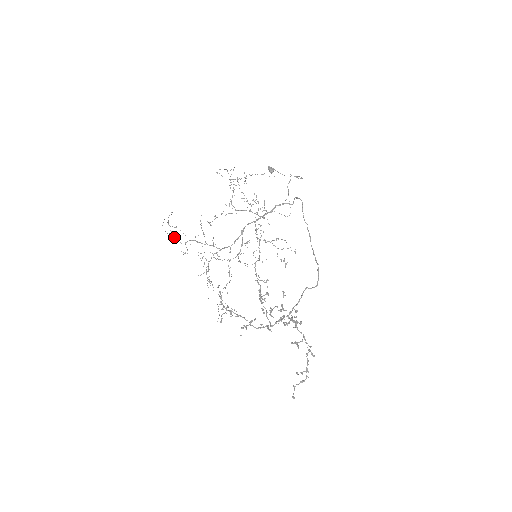
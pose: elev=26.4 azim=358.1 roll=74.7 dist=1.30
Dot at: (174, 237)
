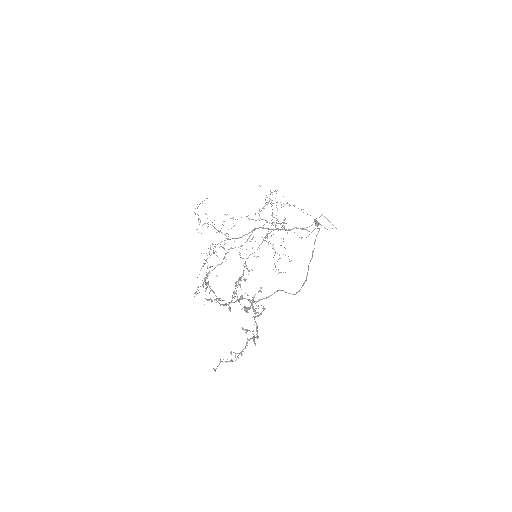
Dot at: (198, 218)
